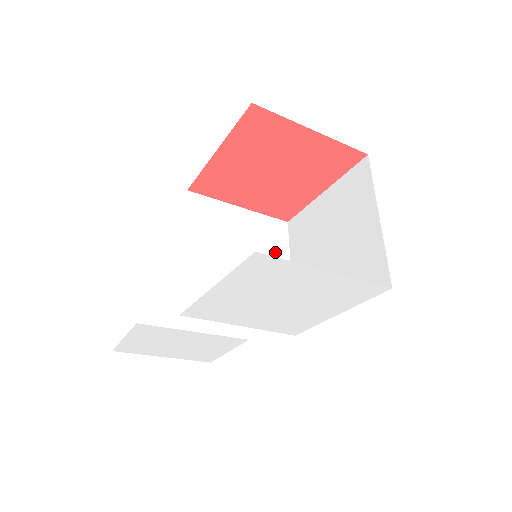
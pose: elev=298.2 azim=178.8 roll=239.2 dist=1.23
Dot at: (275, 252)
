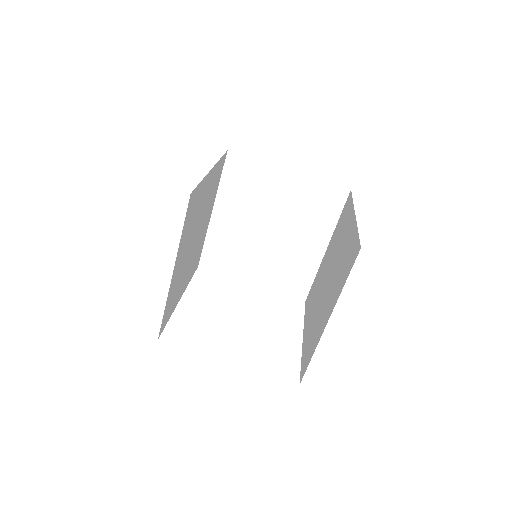
Dot at: (316, 224)
